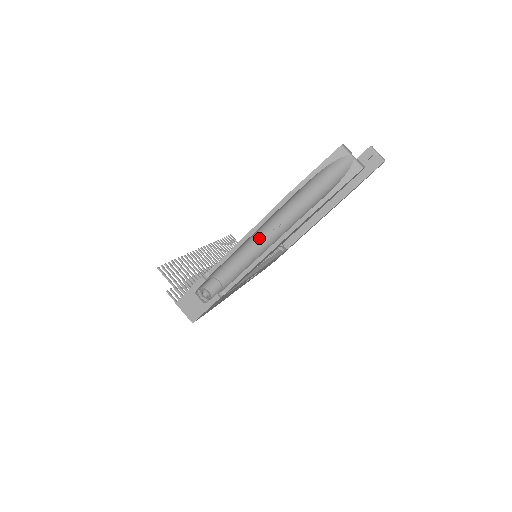
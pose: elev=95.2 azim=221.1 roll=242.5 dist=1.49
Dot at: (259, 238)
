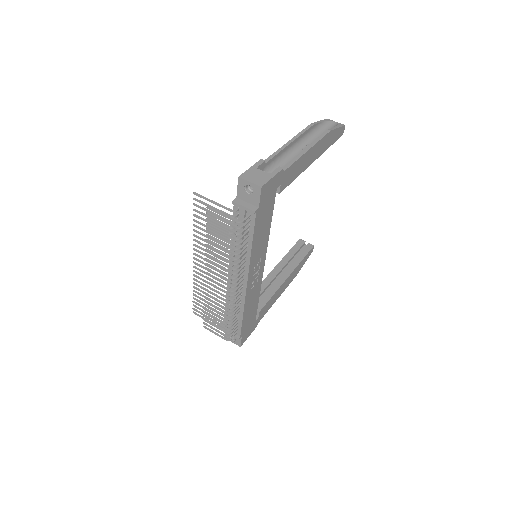
Dot at: (294, 153)
